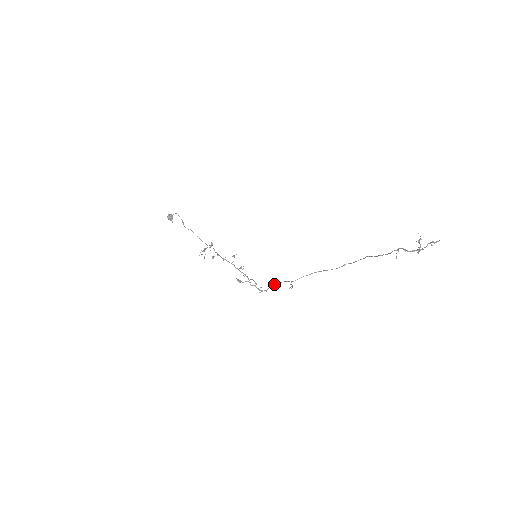
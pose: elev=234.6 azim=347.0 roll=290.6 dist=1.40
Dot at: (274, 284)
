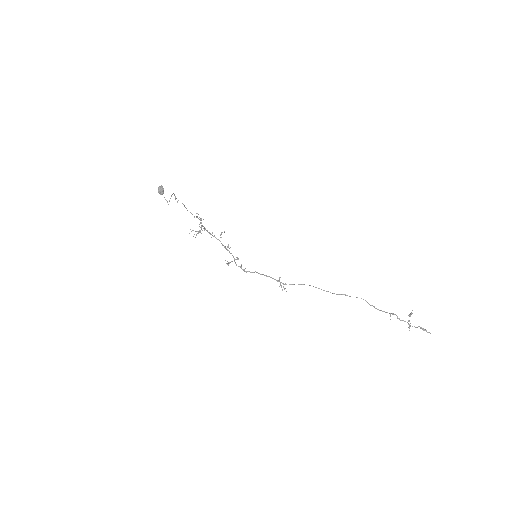
Dot at: occluded
